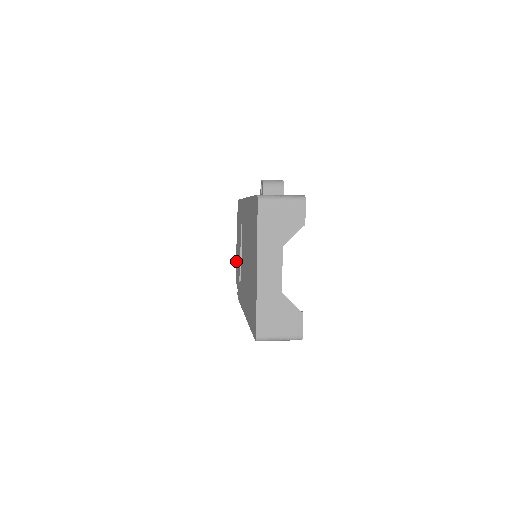
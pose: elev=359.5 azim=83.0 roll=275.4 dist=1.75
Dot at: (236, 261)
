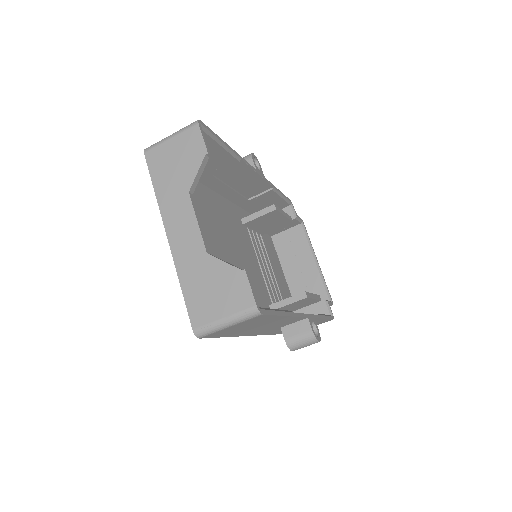
Dot at: occluded
